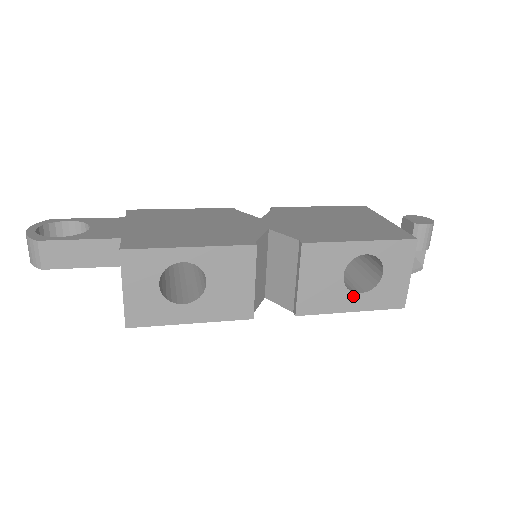
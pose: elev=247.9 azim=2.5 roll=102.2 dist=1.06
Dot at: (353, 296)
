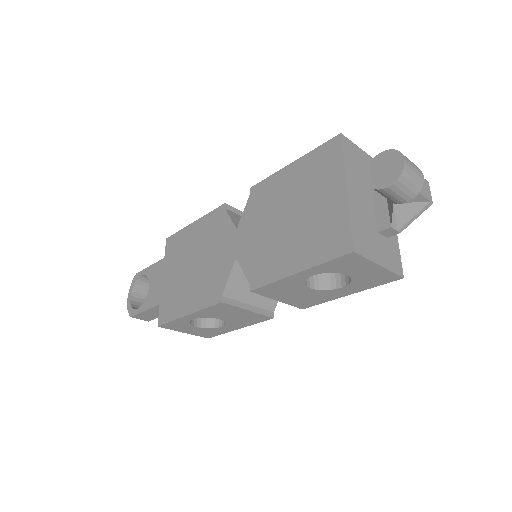
Dot at: (337, 290)
